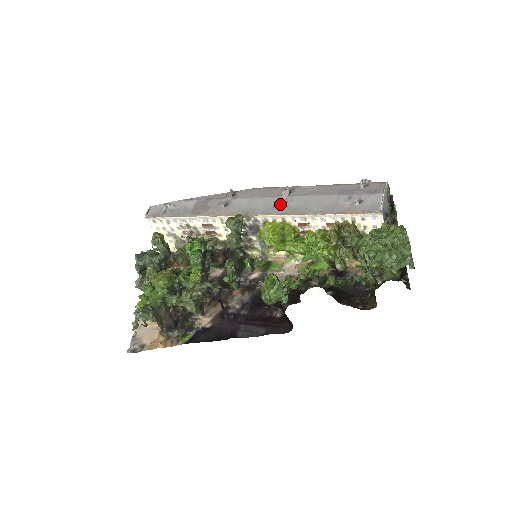
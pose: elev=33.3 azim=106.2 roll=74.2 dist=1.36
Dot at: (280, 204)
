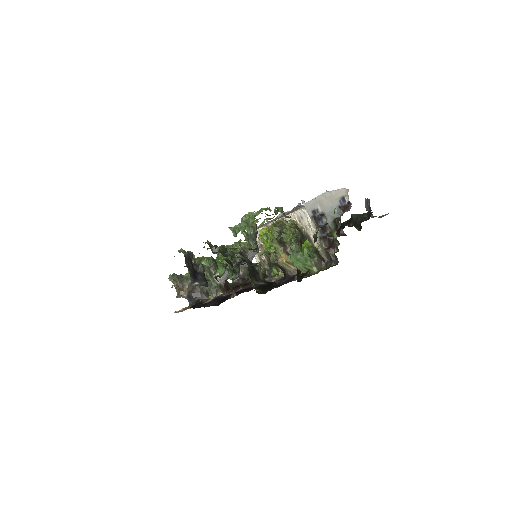
Dot at: (280, 213)
